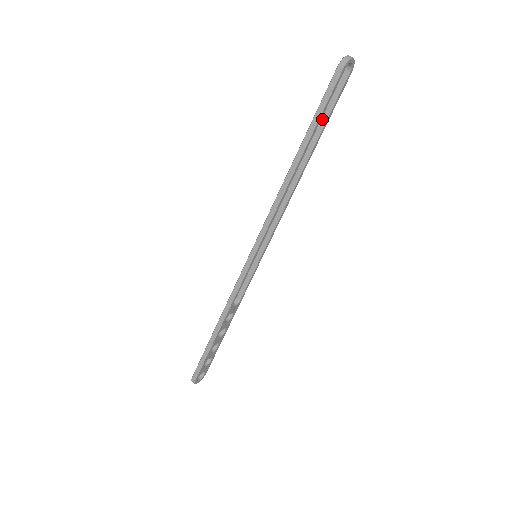
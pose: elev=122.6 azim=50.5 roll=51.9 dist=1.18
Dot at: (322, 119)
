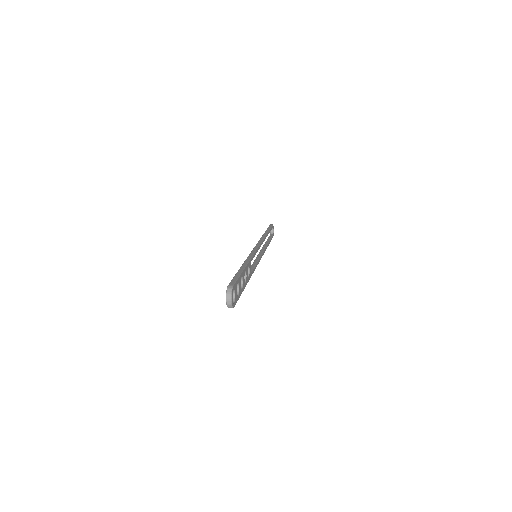
Dot at: (268, 239)
